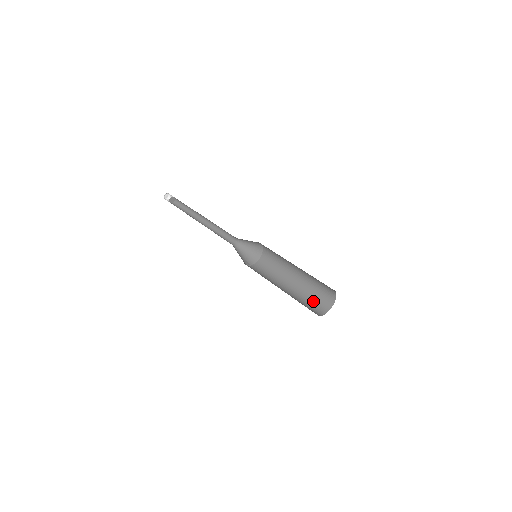
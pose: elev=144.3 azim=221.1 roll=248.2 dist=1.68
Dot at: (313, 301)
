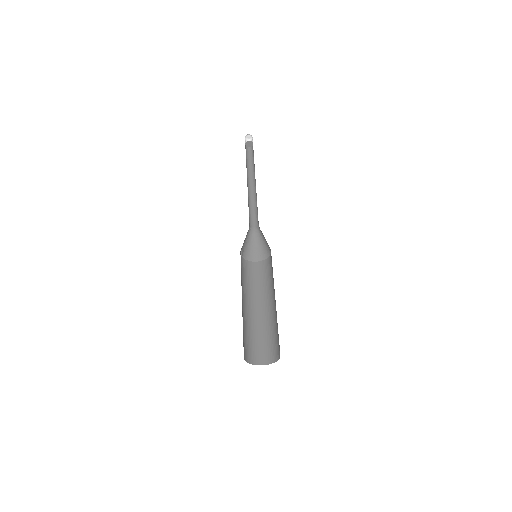
Dot at: (252, 342)
